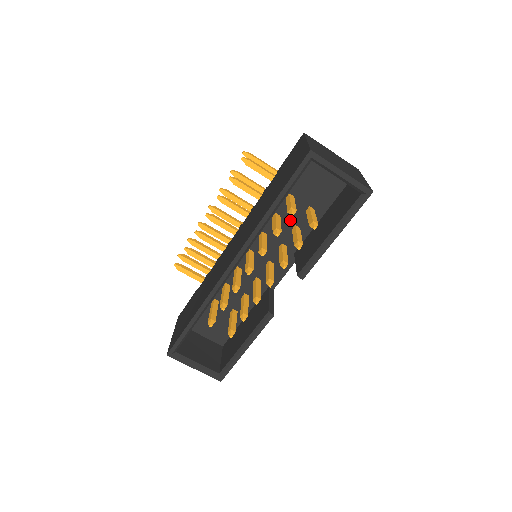
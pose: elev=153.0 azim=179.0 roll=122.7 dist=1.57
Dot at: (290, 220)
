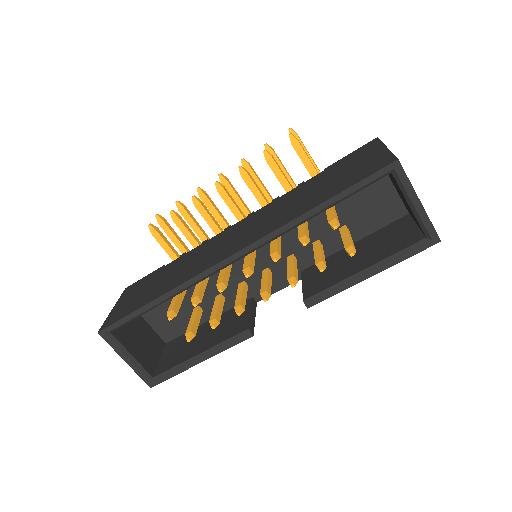
Dot at: (316, 231)
